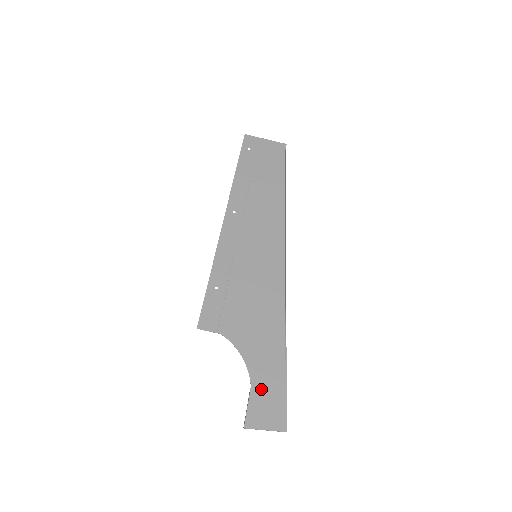
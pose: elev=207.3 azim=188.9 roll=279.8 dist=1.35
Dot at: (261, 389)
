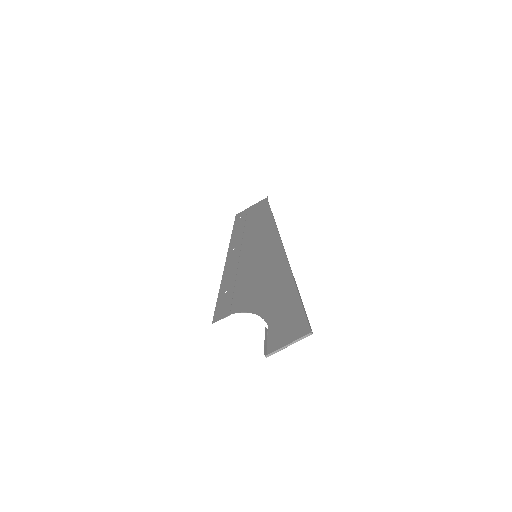
Dot at: (278, 322)
